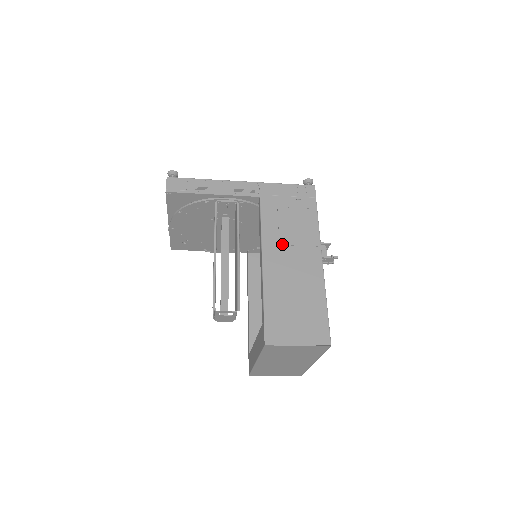
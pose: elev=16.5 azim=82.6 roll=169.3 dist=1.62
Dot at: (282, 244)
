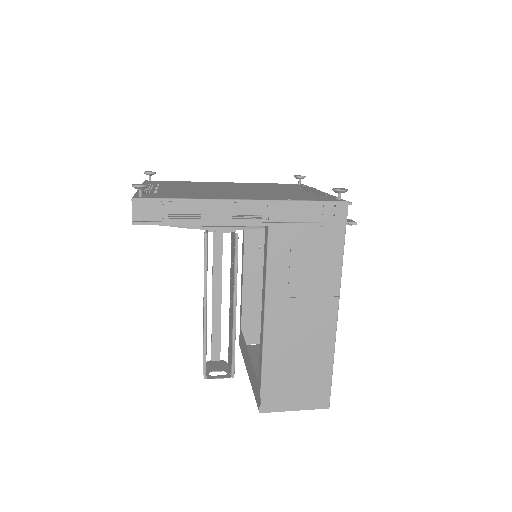
Dot at: (291, 296)
